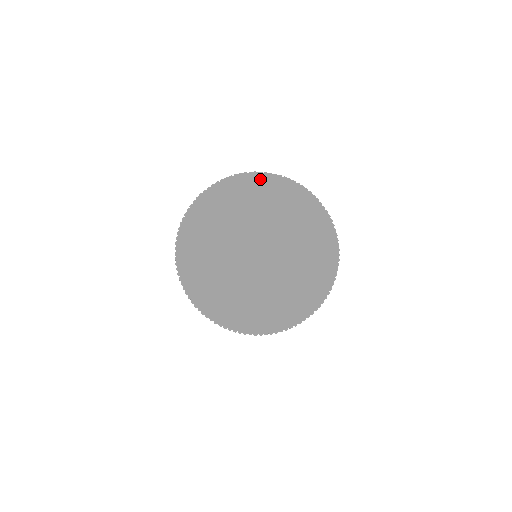
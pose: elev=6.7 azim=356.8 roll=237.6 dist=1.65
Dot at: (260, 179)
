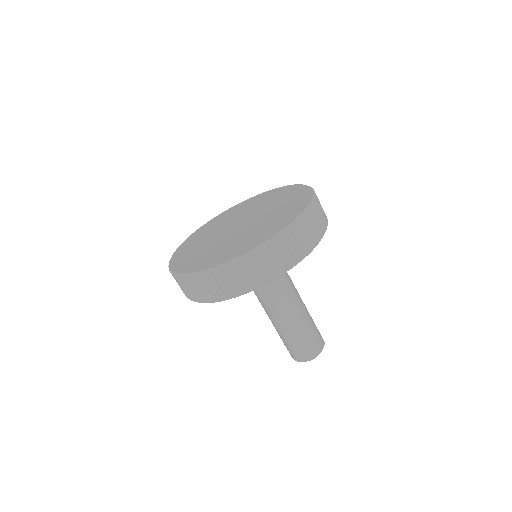
Dot at: (206, 225)
